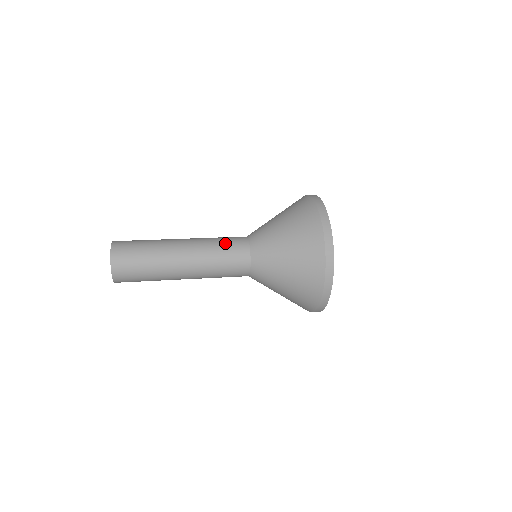
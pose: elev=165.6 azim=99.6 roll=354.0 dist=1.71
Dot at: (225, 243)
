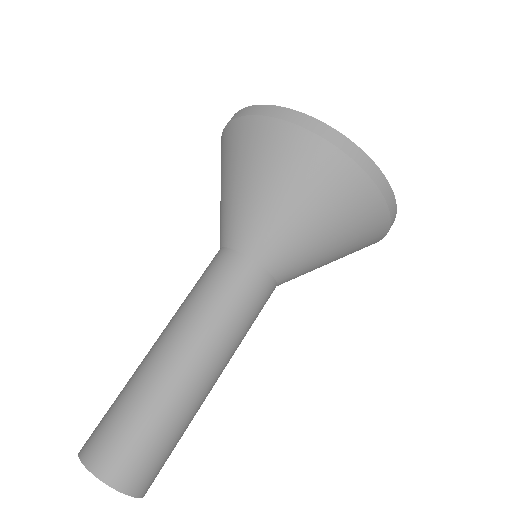
Dot at: (218, 289)
